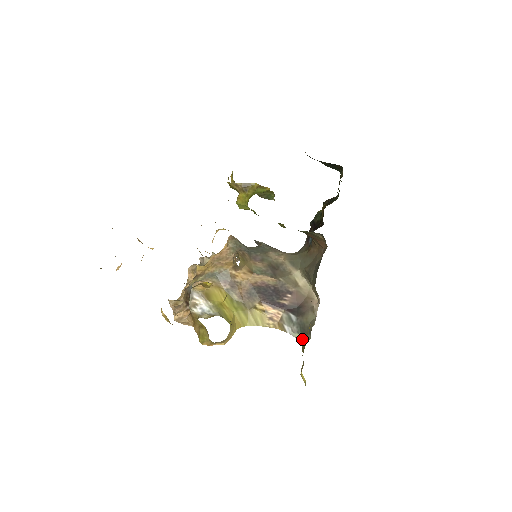
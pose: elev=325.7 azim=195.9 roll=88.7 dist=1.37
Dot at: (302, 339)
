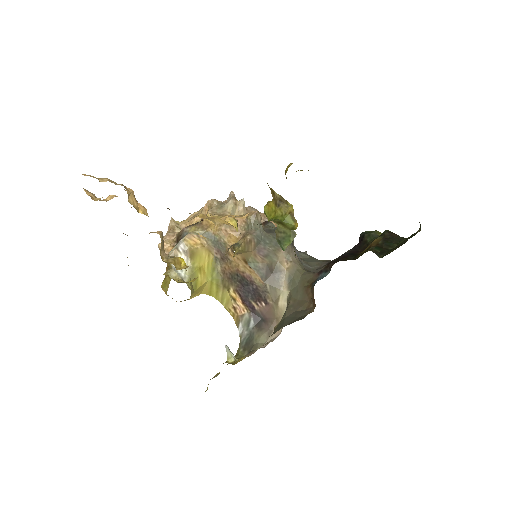
Dot at: (230, 360)
